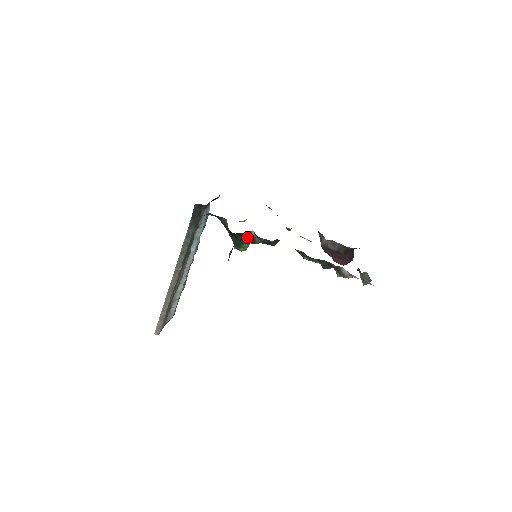
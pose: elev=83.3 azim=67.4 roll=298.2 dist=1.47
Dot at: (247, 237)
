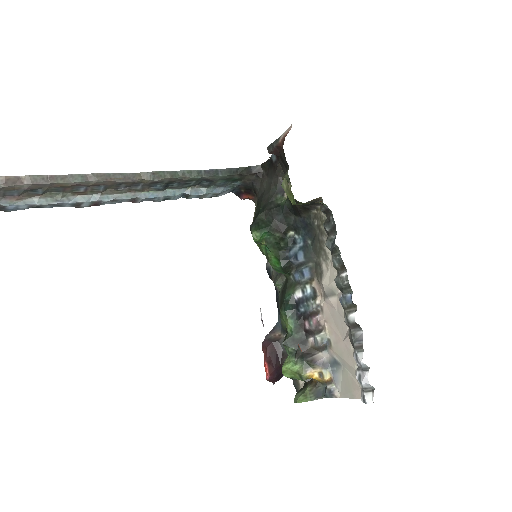
Dot at: (279, 231)
